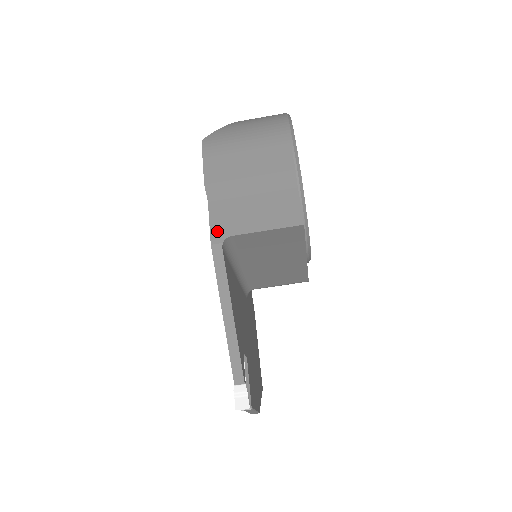
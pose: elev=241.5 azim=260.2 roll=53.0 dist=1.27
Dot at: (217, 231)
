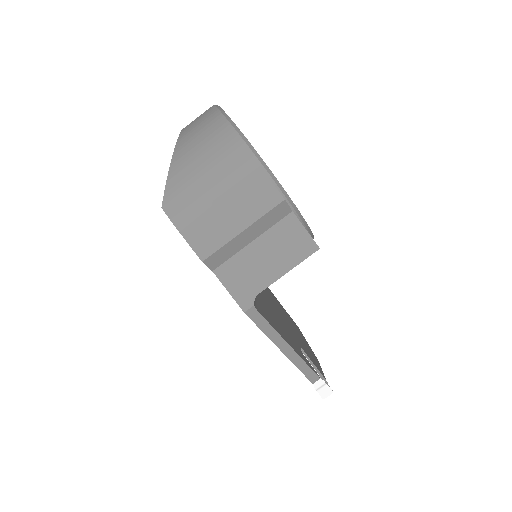
Dot at: (241, 296)
